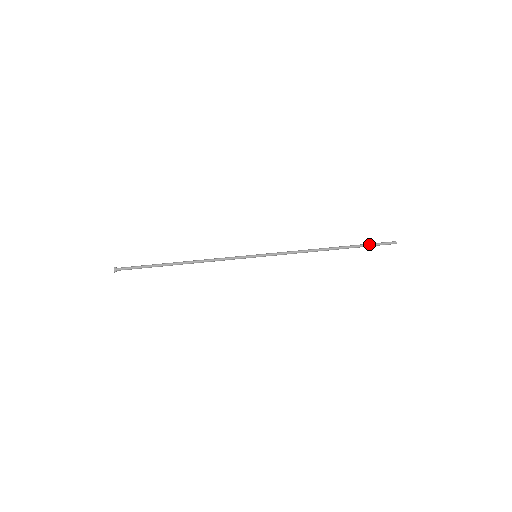
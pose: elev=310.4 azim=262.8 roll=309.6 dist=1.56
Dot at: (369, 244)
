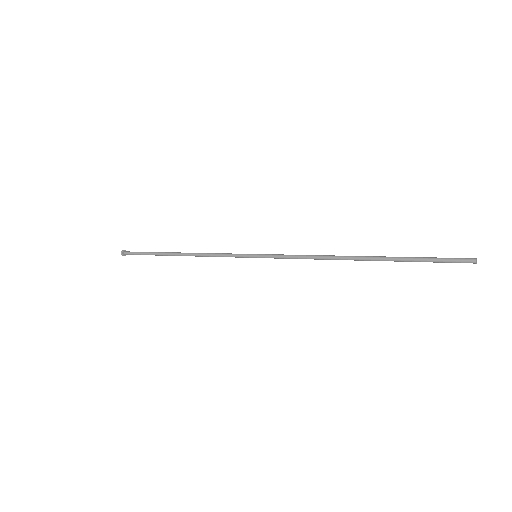
Dot at: (422, 257)
